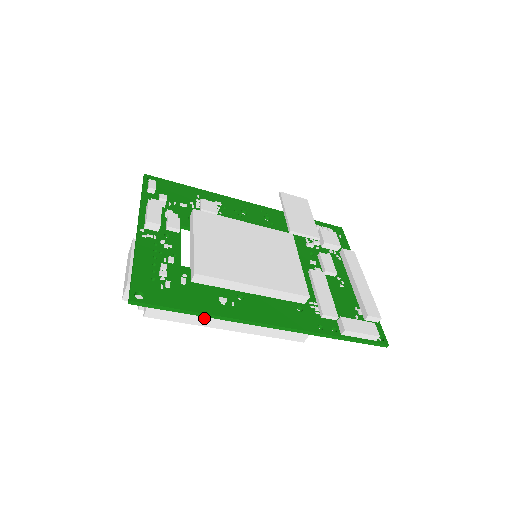
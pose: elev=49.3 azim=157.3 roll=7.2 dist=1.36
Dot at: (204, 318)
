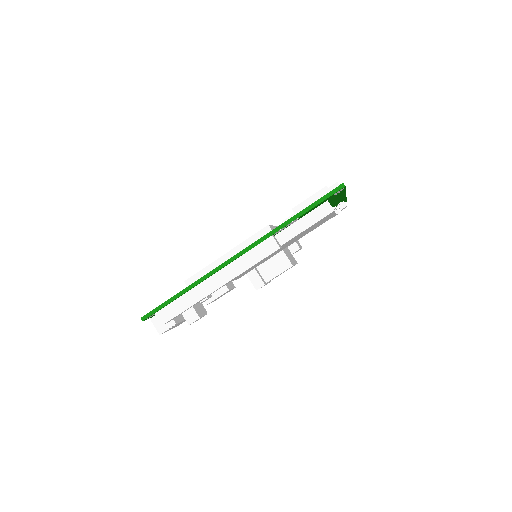
Dot at: (194, 293)
